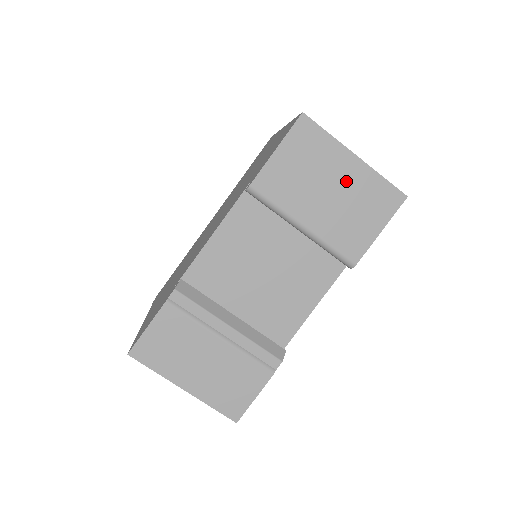
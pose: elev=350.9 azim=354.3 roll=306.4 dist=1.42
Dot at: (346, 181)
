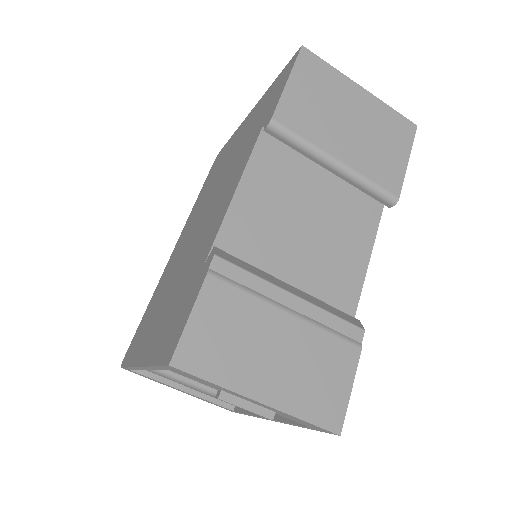
Dot at: (362, 112)
